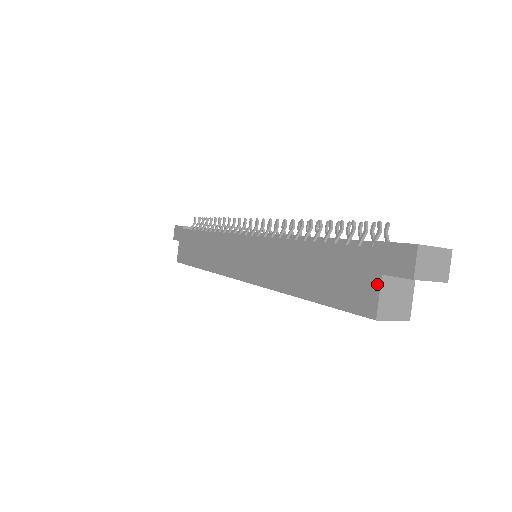
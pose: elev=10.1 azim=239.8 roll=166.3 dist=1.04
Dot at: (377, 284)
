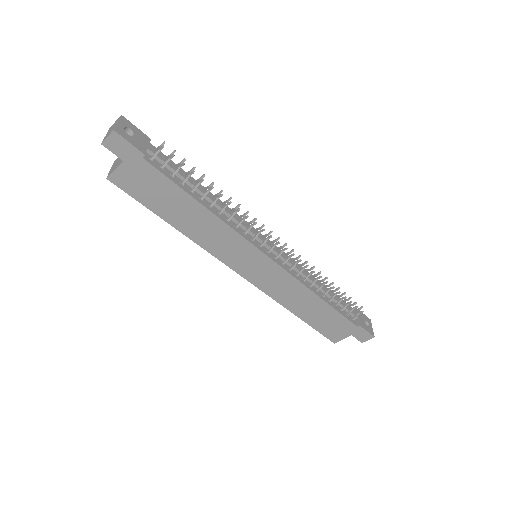
Dot at: (347, 336)
